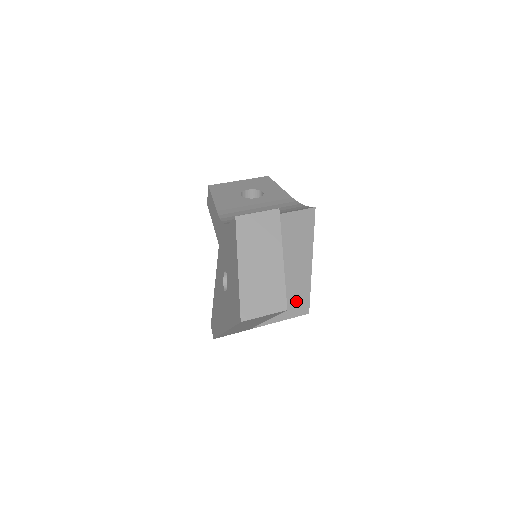
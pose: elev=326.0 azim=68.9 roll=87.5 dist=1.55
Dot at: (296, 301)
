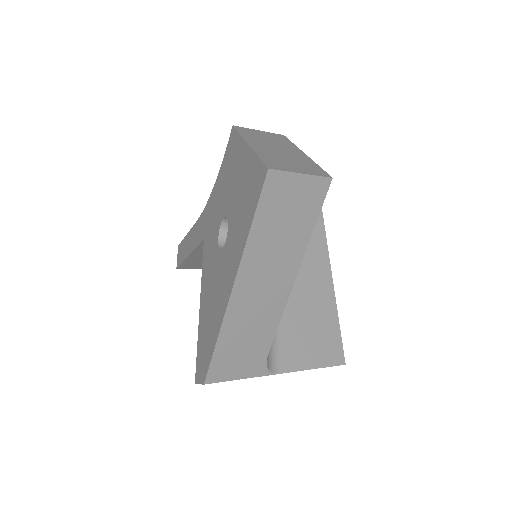
Dot at: (323, 335)
